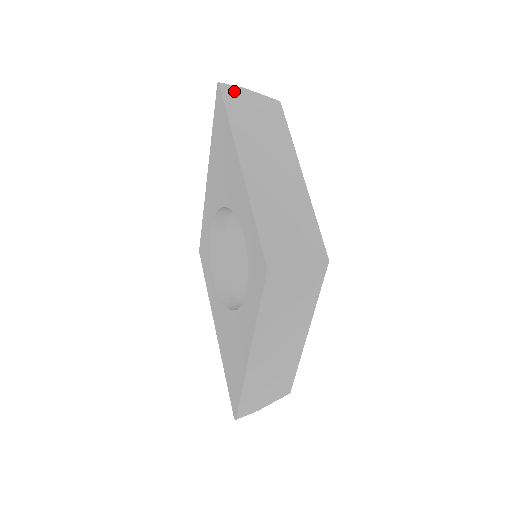
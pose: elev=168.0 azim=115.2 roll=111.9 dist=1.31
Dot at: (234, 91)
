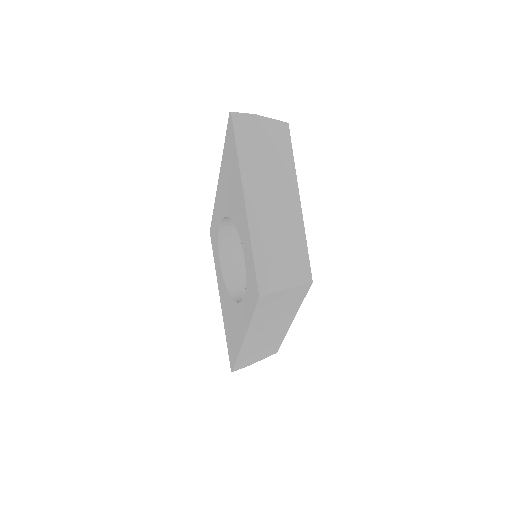
Dot at: (245, 120)
